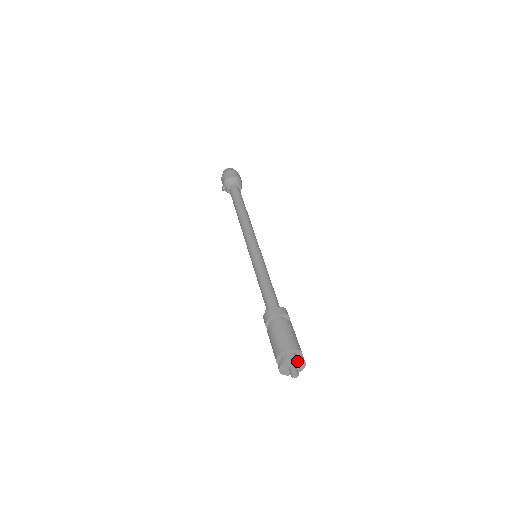
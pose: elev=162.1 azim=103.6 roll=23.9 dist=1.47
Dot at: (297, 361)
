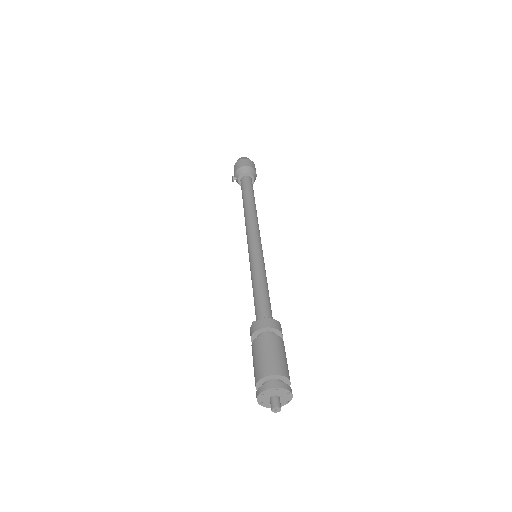
Dot at: (280, 391)
